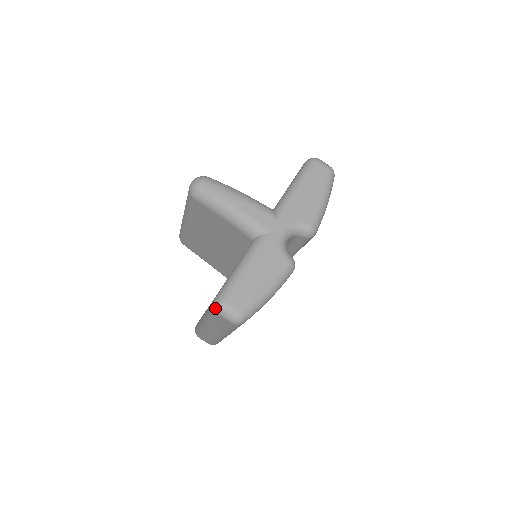
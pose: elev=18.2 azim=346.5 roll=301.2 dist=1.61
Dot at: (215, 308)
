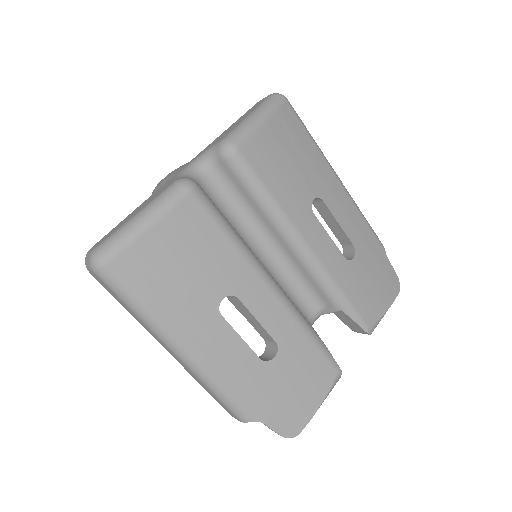
Dot at: occluded
